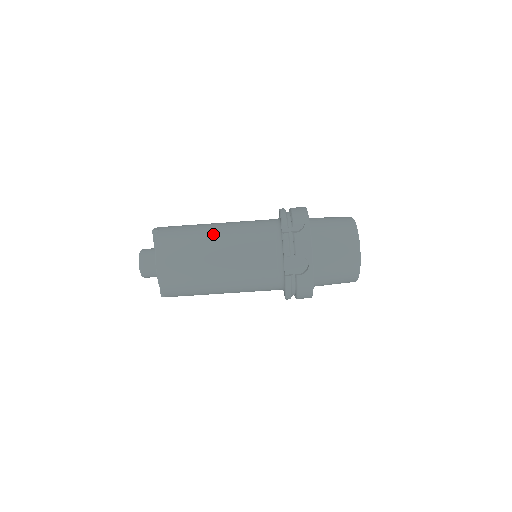
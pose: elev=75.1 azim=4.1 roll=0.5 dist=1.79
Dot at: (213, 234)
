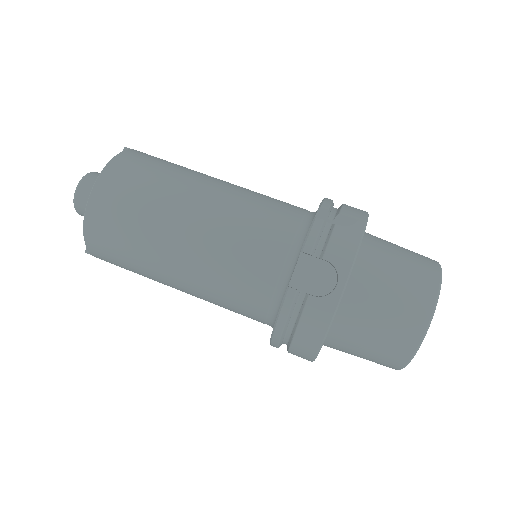
Dot at: (206, 181)
